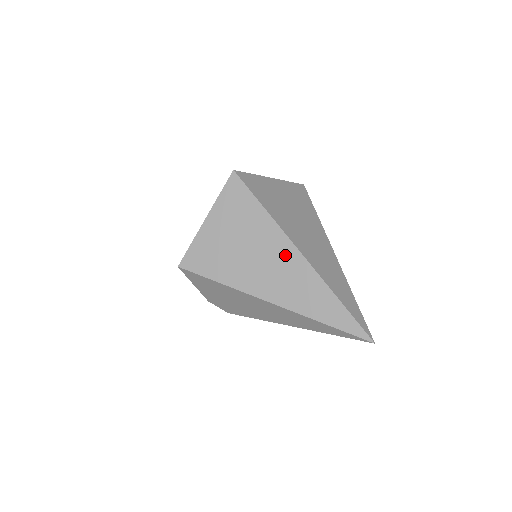
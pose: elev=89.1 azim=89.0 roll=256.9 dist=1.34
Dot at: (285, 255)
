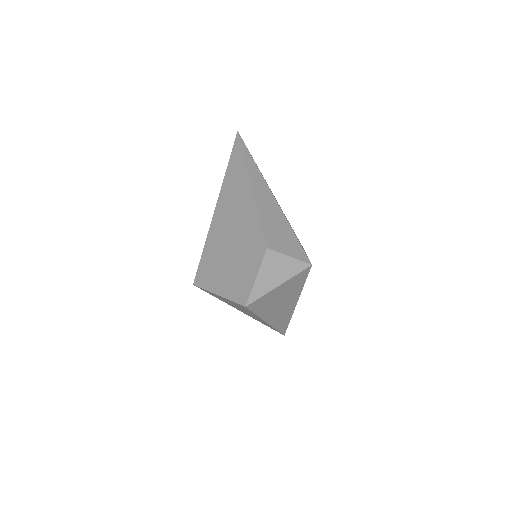
Dot at: occluded
